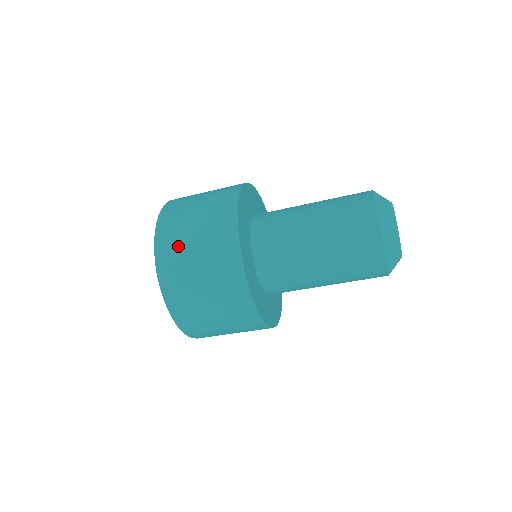
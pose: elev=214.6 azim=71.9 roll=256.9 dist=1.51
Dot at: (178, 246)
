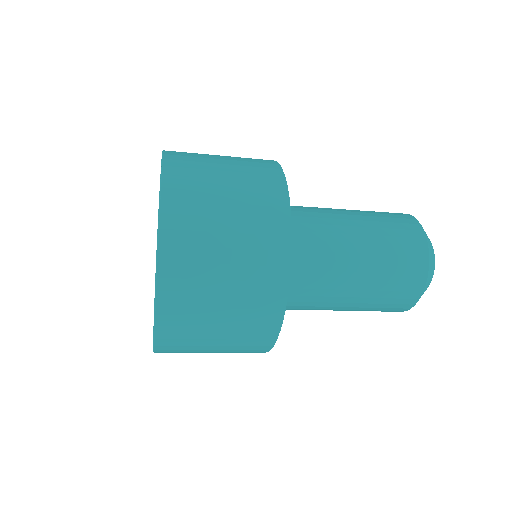
Dot at: (200, 171)
